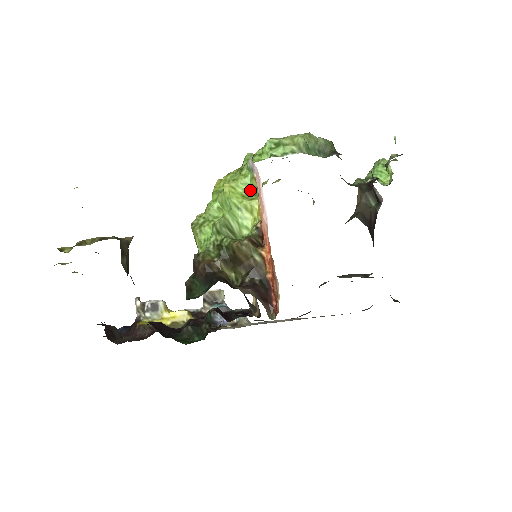
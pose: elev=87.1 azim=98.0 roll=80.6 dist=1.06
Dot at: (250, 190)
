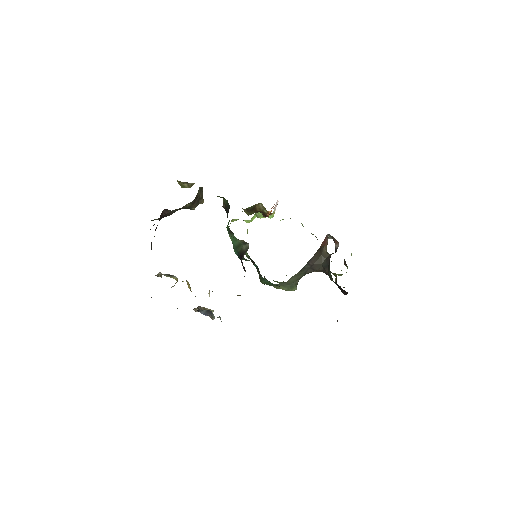
Dot at: (270, 218)
